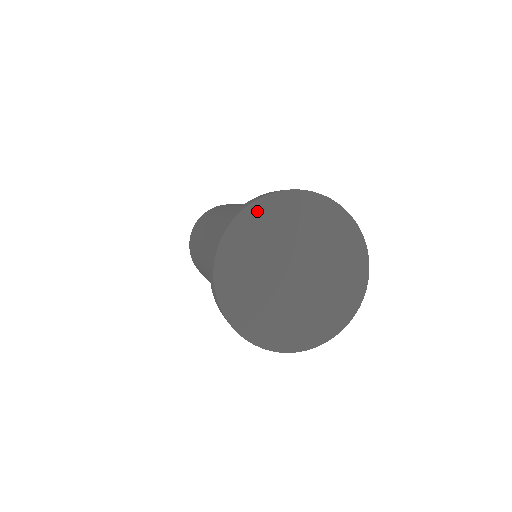
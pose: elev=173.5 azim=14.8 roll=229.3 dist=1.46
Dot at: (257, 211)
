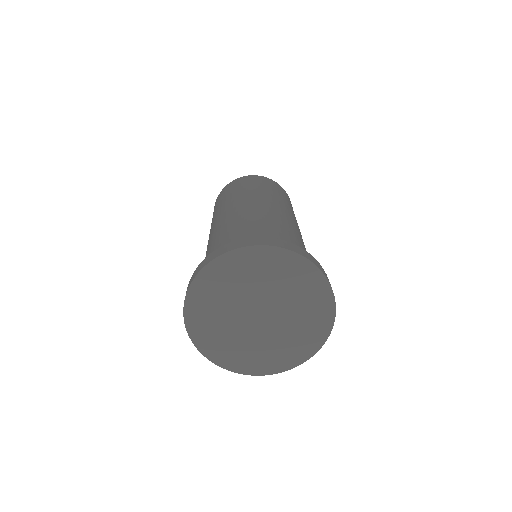
Dot at: (225, 262)
